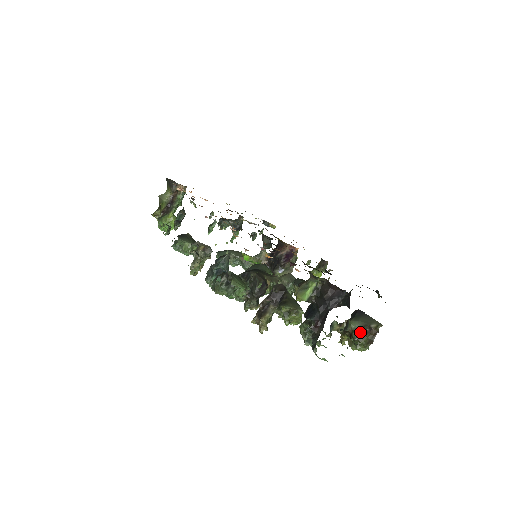
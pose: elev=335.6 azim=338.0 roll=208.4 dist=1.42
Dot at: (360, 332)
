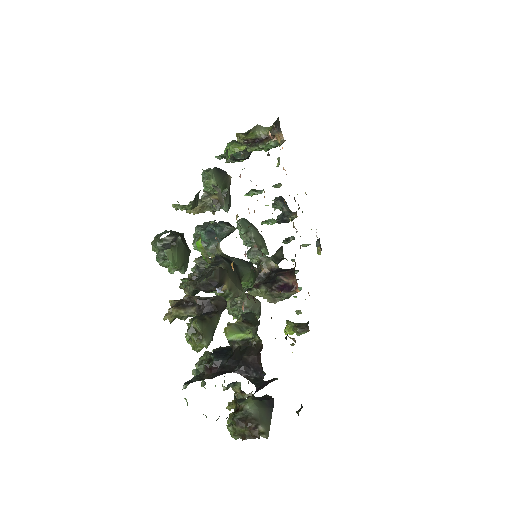
Dot at: (245, 419)
